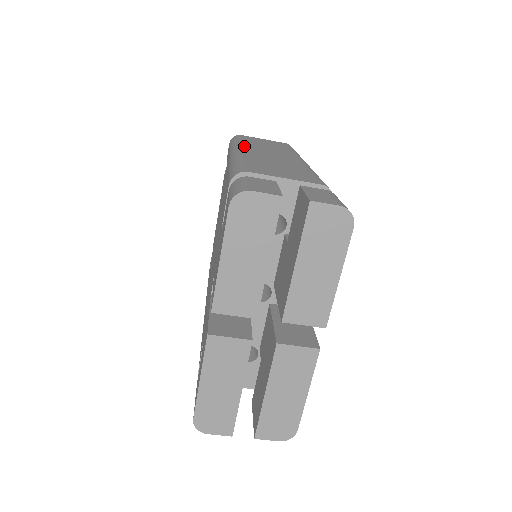
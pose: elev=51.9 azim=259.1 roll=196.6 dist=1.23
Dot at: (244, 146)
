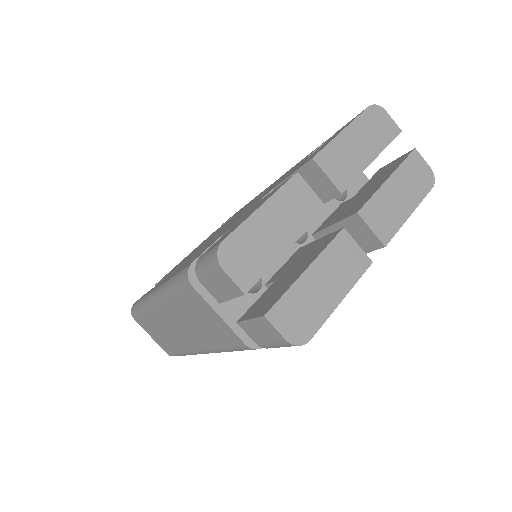
Dot at: occluded
